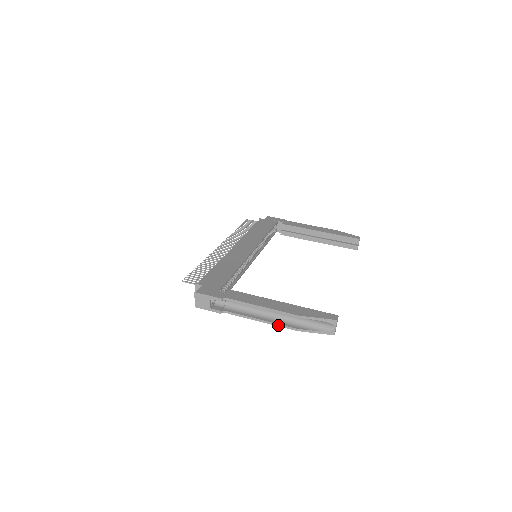
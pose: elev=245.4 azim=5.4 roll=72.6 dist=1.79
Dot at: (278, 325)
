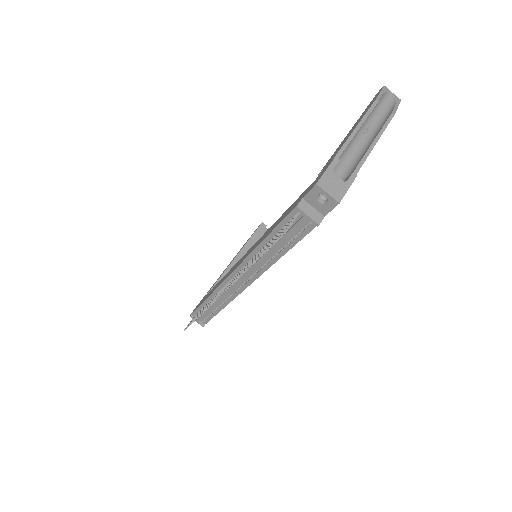
Dot at: (384, 128)
